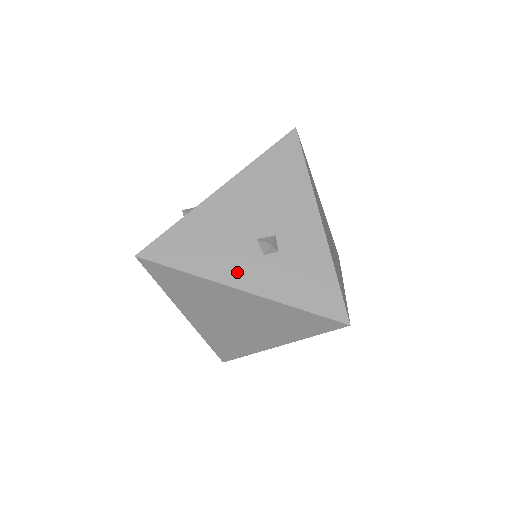
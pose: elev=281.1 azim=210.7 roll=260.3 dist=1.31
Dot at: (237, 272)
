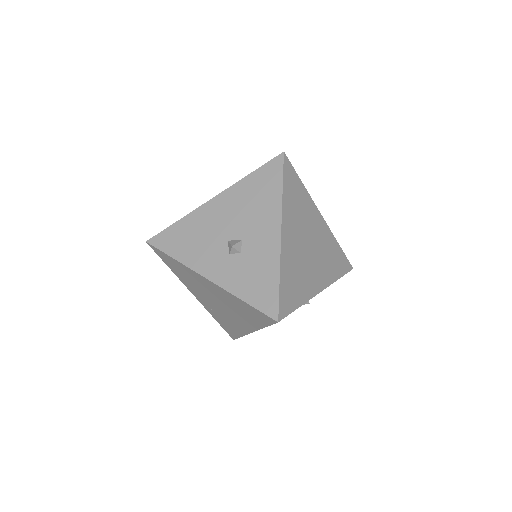
Dot at: (207, 264)
